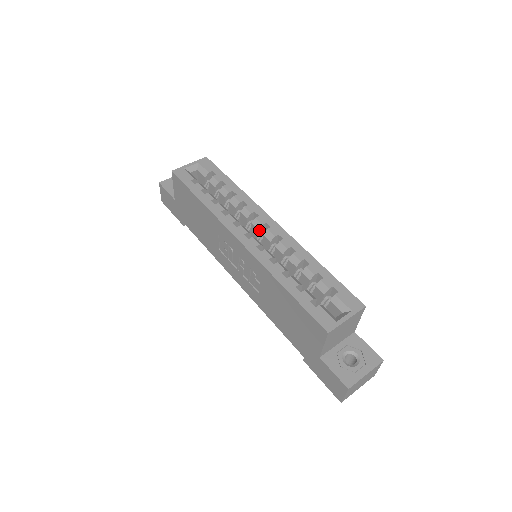
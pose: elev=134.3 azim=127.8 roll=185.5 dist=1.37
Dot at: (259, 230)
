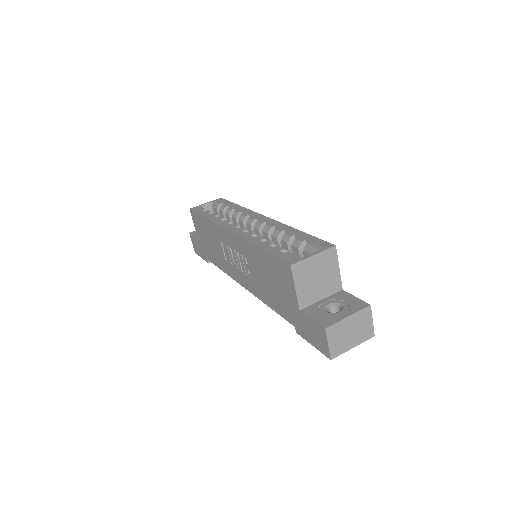
Dot at: (251, 226)
